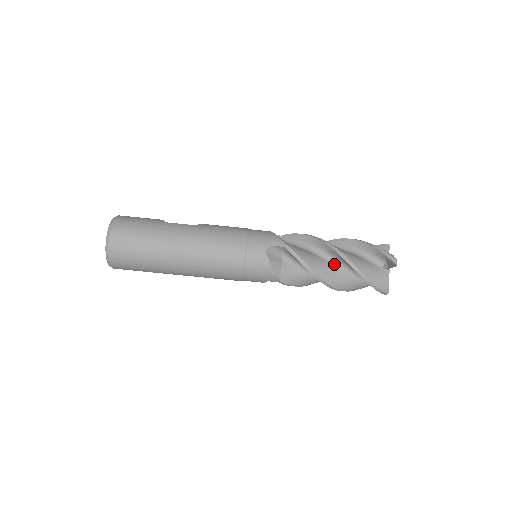
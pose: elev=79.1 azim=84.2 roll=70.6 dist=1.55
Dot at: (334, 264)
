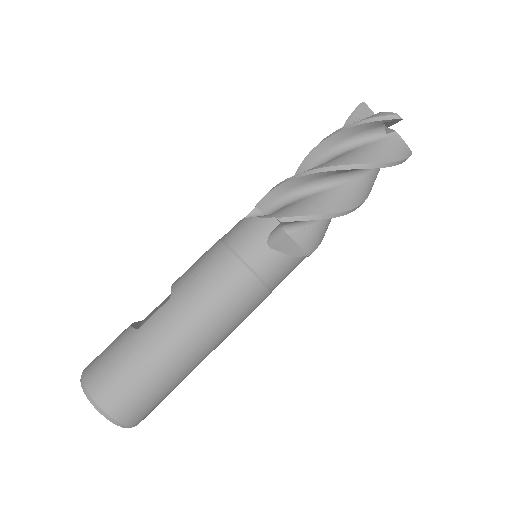
Dot at: (340, 183)
